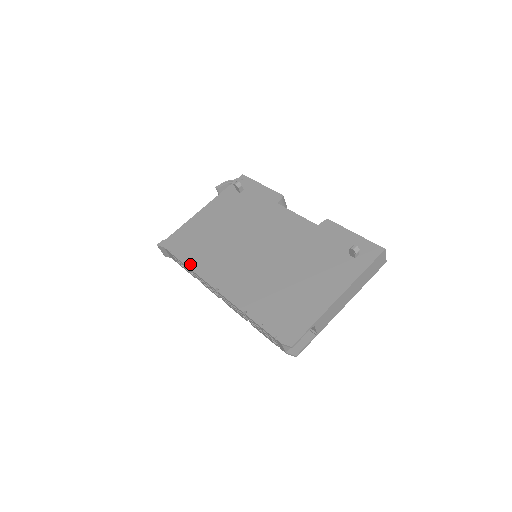
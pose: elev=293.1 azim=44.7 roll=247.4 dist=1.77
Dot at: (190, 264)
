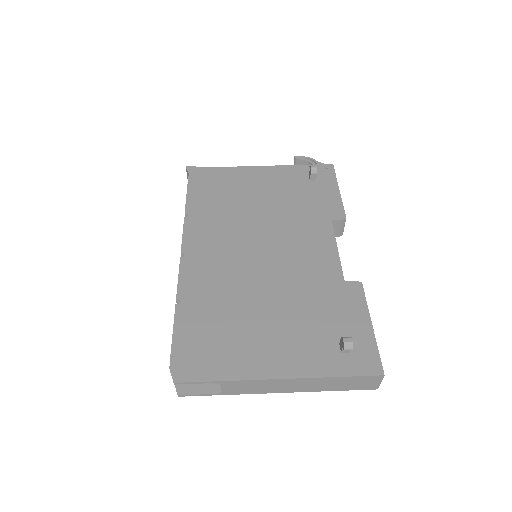
Dot at: (190, 209)
